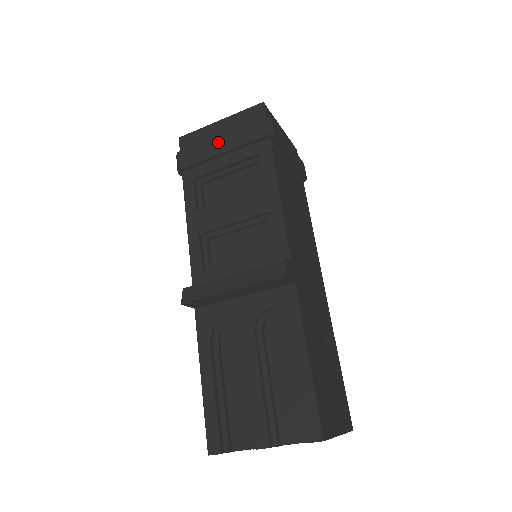
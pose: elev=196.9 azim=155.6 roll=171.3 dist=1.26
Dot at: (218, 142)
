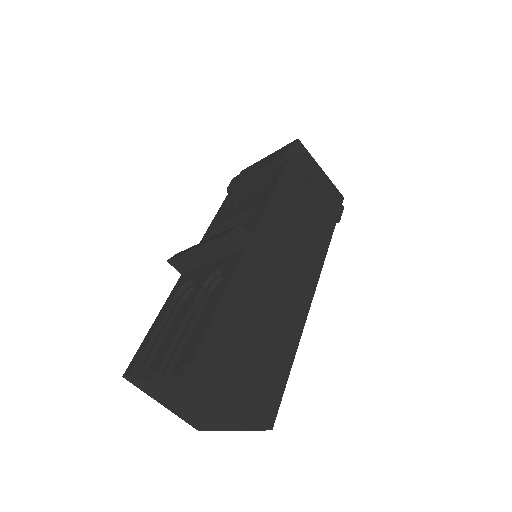
Dot at: (257, 167)
